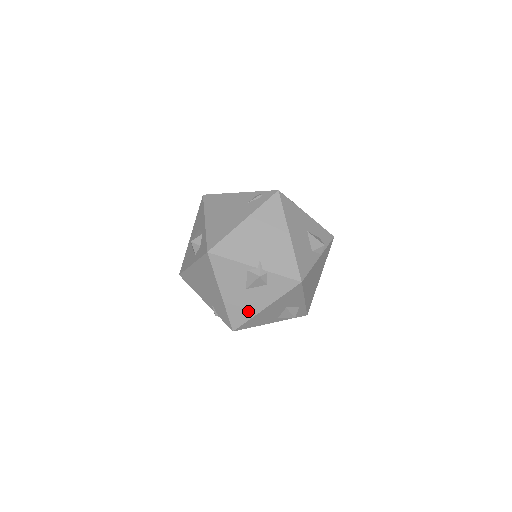
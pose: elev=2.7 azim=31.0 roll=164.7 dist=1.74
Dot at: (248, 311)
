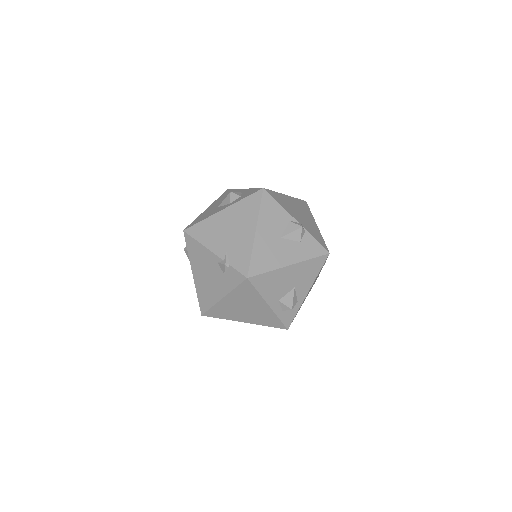
Dot at: (272, 261)
